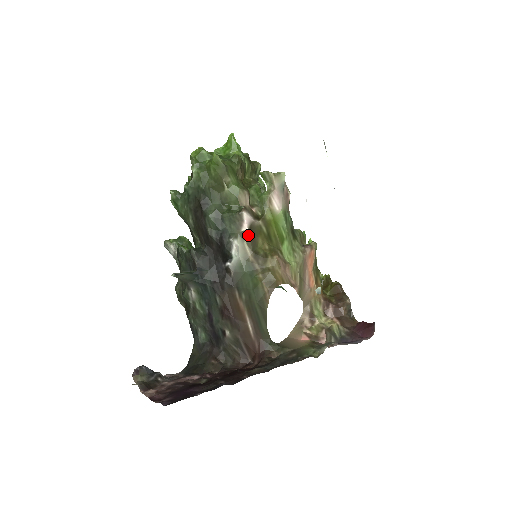
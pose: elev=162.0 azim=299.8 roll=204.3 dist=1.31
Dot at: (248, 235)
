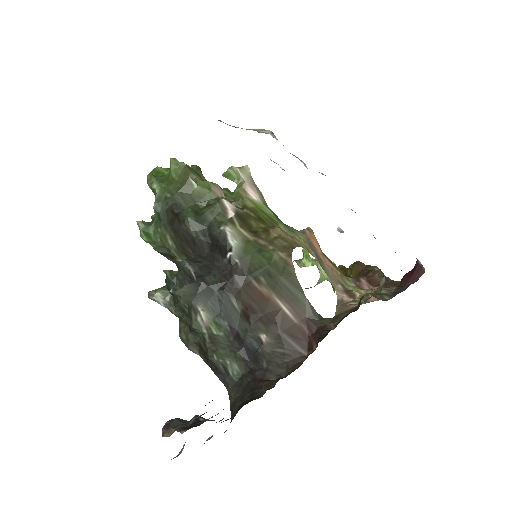
Dot at: (238, 220)
